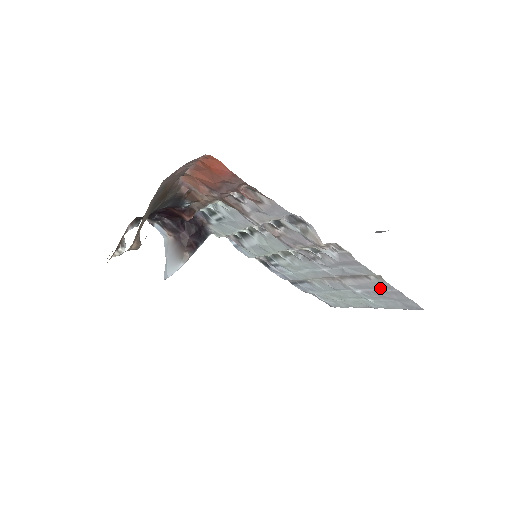
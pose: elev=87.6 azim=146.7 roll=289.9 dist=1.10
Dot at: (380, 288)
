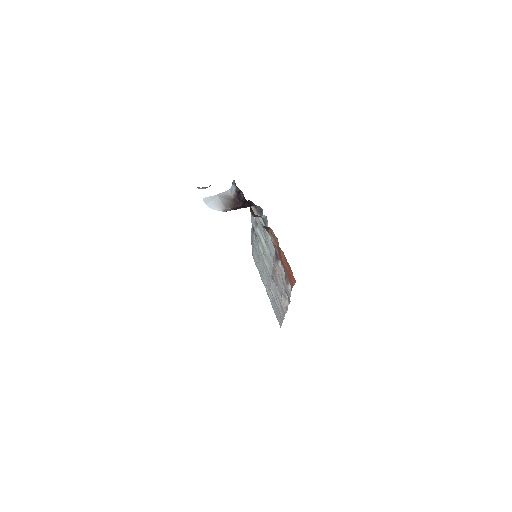
Dot at: occluded
